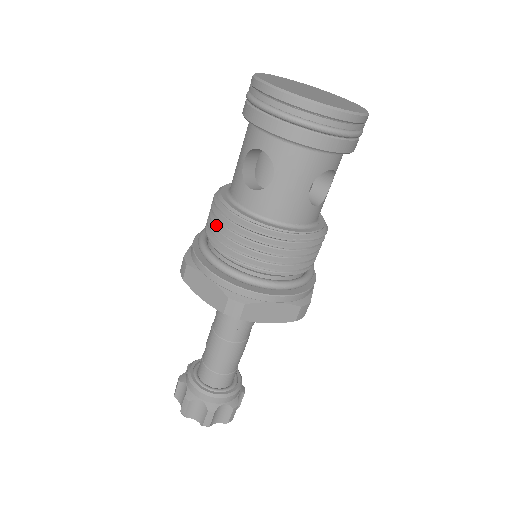
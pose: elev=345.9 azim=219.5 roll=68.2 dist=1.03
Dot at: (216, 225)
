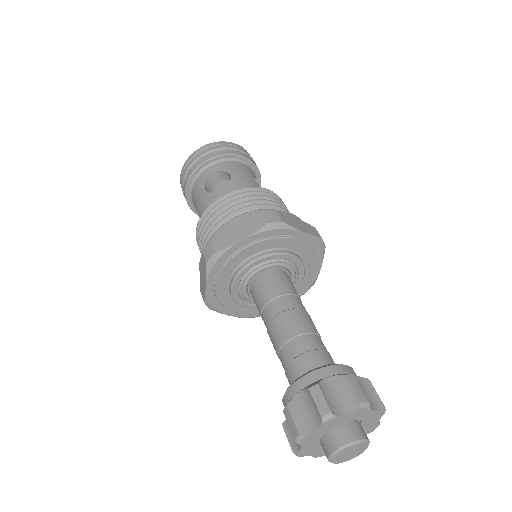
Dot at: (214, 213)
